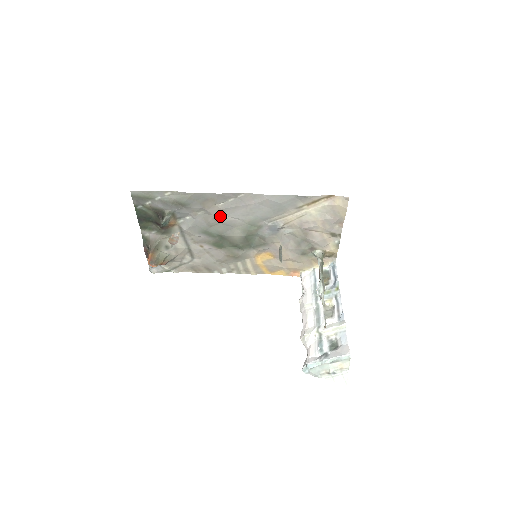
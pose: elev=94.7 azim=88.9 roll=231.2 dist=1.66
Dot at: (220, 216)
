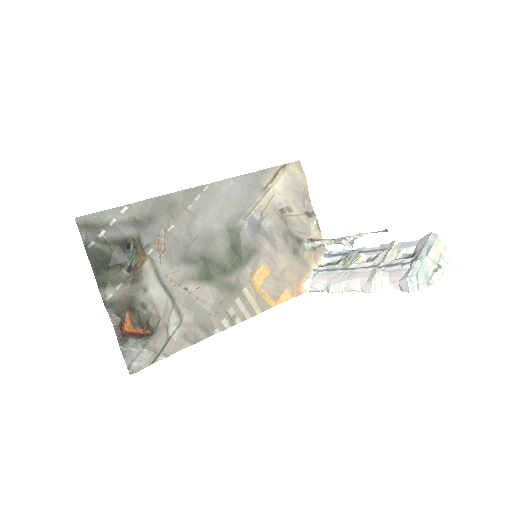
Dot at: (193, 226)
